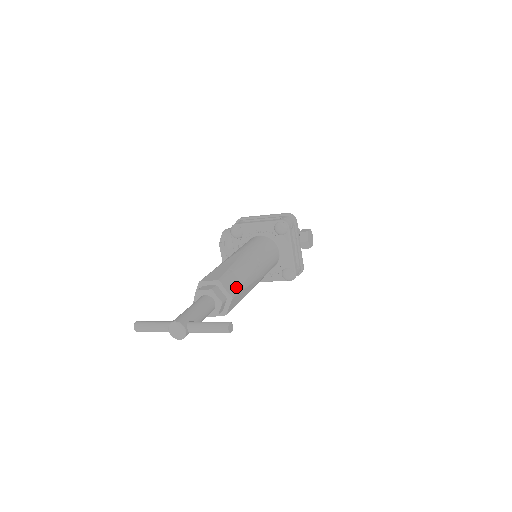
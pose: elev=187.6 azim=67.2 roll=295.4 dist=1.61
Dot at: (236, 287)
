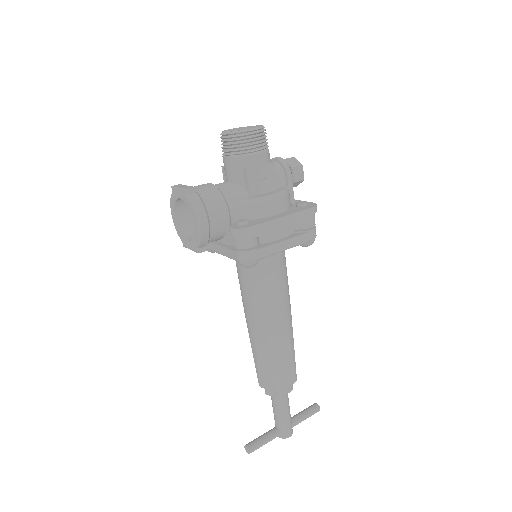
Dot at: occluded
